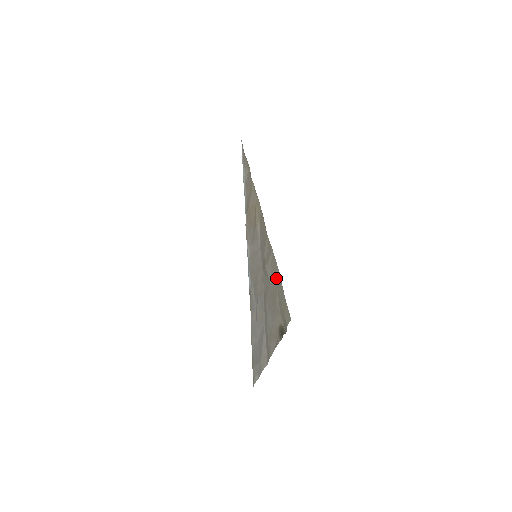
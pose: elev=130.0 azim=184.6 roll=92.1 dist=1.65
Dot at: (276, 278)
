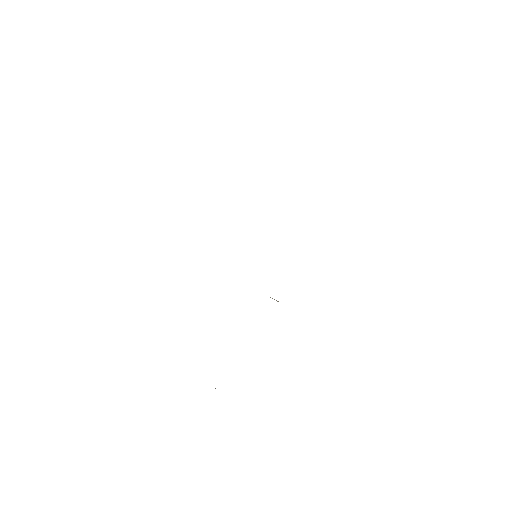
Dot at: occluded
